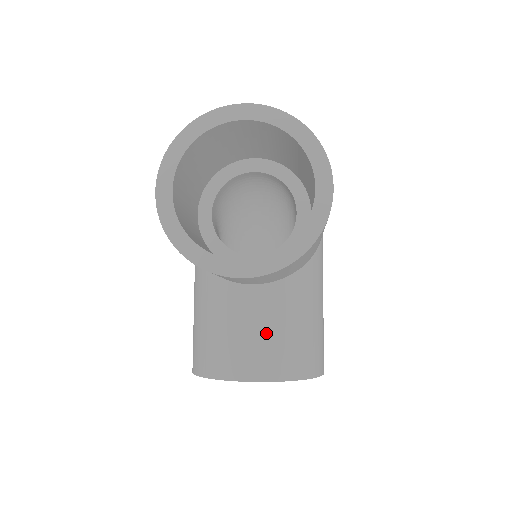
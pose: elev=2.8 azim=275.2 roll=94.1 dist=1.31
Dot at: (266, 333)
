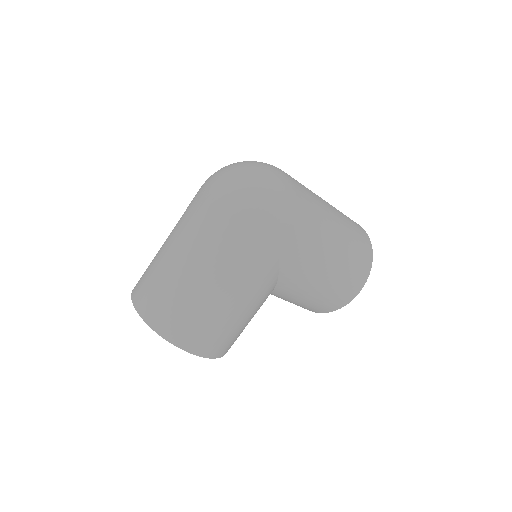
Dot at: occluded
